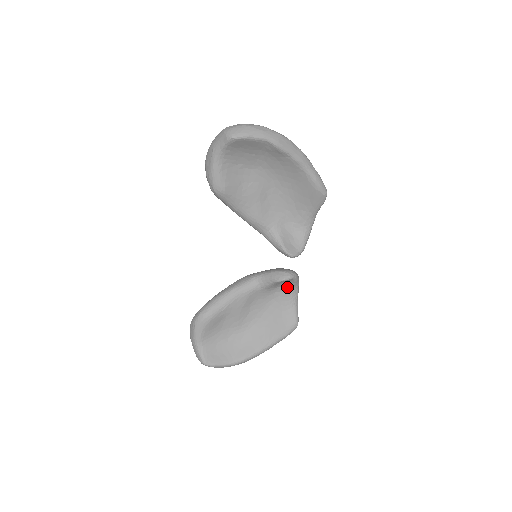
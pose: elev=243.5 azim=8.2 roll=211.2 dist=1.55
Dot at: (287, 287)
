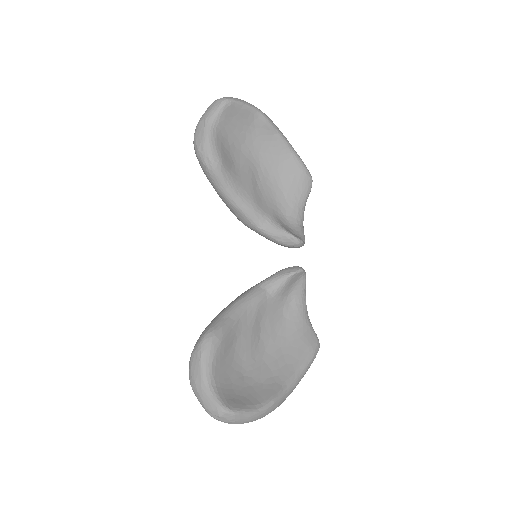
Dot at: (296, 295)
